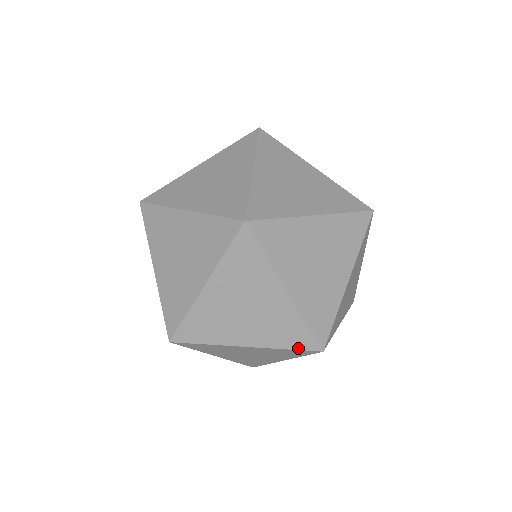
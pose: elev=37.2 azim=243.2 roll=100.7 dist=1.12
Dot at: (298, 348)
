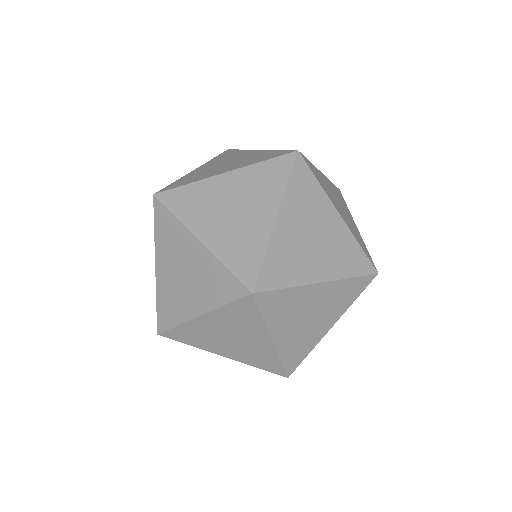
Dot at: occluded
